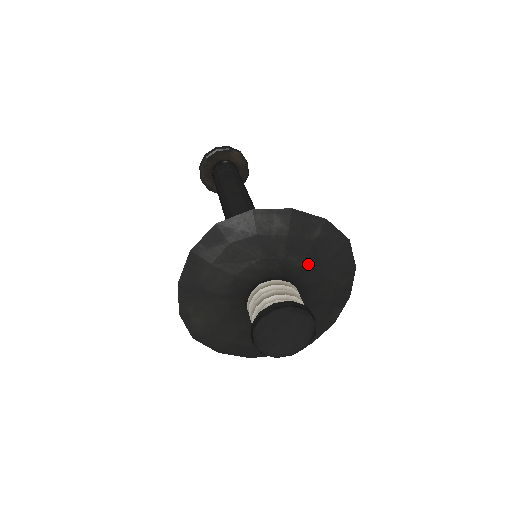
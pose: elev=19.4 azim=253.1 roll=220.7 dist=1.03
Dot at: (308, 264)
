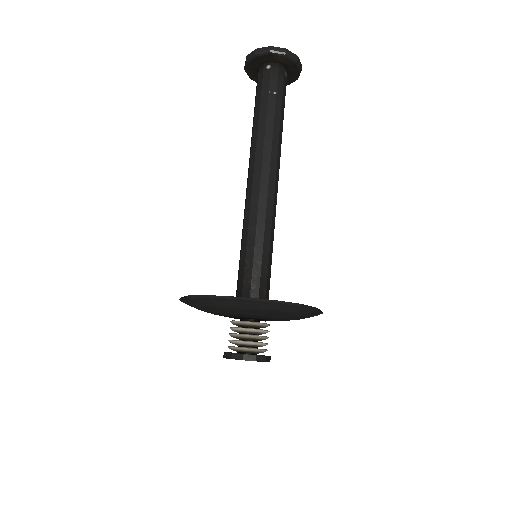
Dot at: (269, 315)
